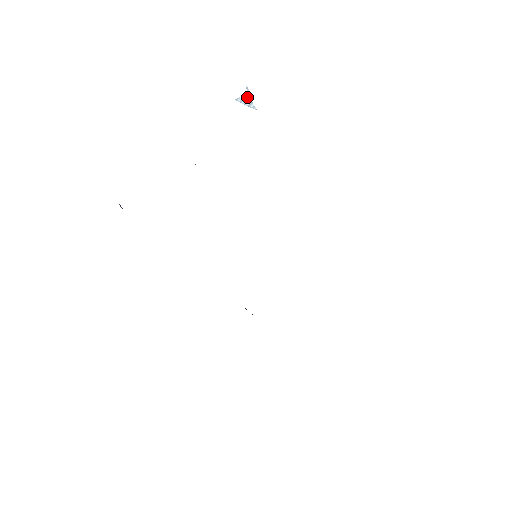
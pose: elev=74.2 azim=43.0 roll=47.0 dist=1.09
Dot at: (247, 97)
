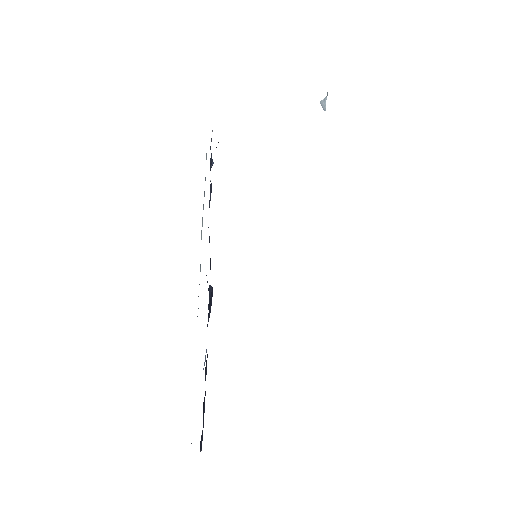
Dot at: (326, 99)
